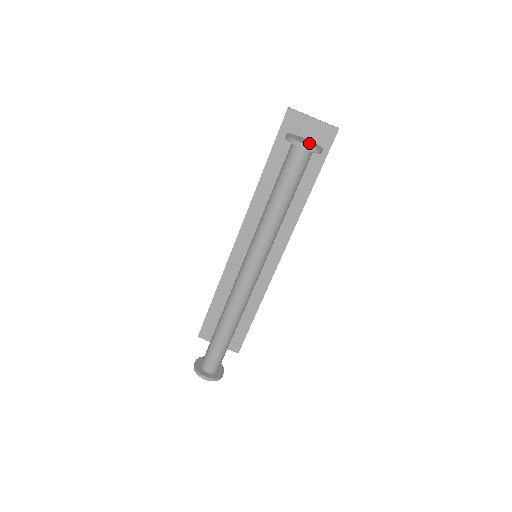
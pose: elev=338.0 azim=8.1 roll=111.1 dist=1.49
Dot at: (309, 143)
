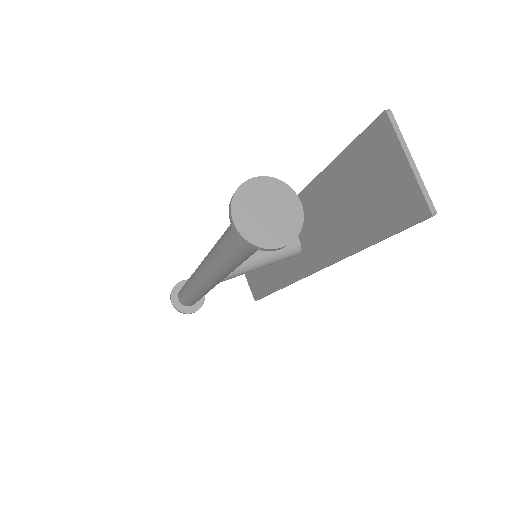
Dot at: (268, 221)
